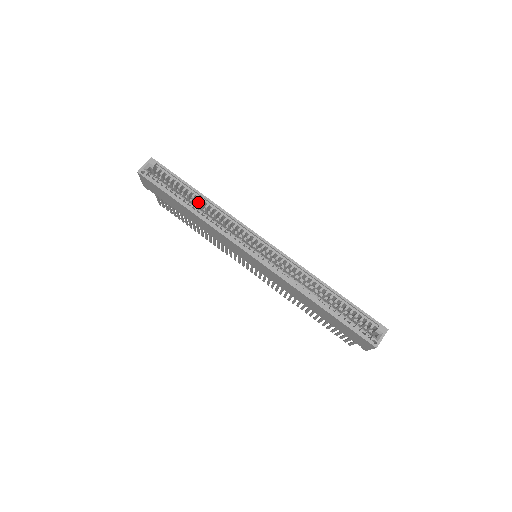
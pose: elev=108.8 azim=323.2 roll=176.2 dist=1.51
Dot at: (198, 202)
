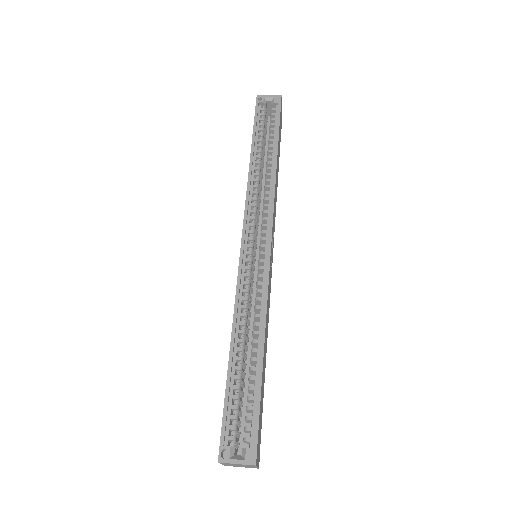
Dot at: (268, 161)
